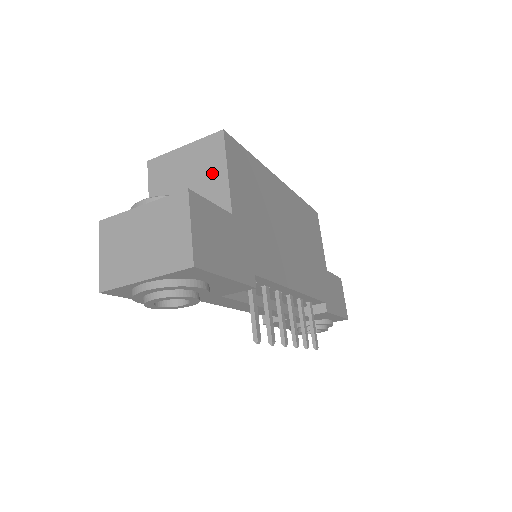
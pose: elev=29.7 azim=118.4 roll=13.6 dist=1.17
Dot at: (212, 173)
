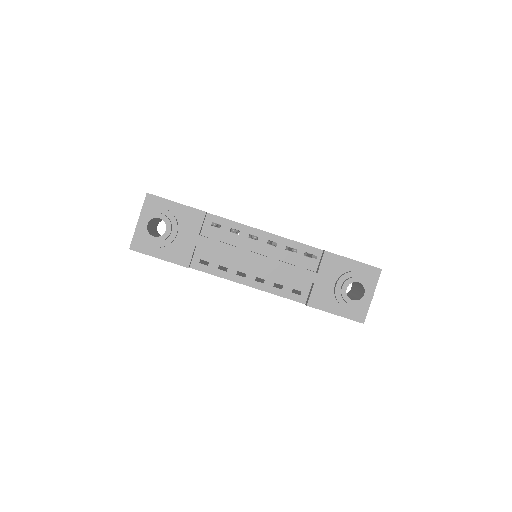
Dot at: occluded
